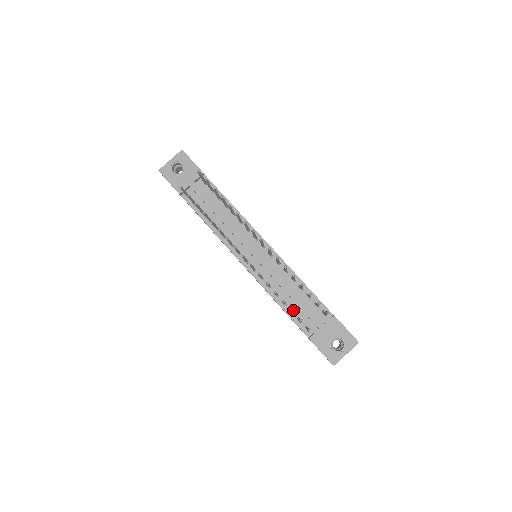
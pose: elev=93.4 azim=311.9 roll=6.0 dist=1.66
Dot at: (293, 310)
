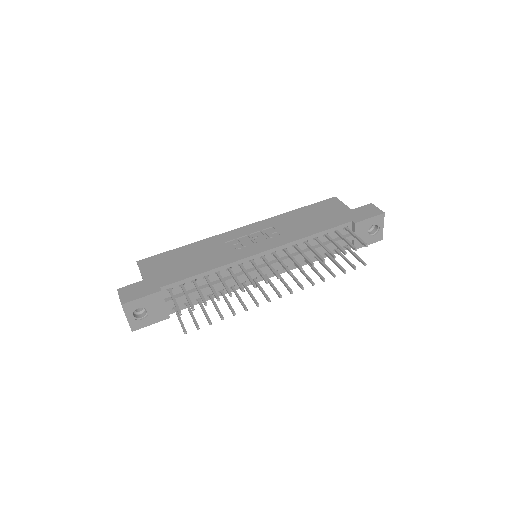
Dot at: (326, 252)
